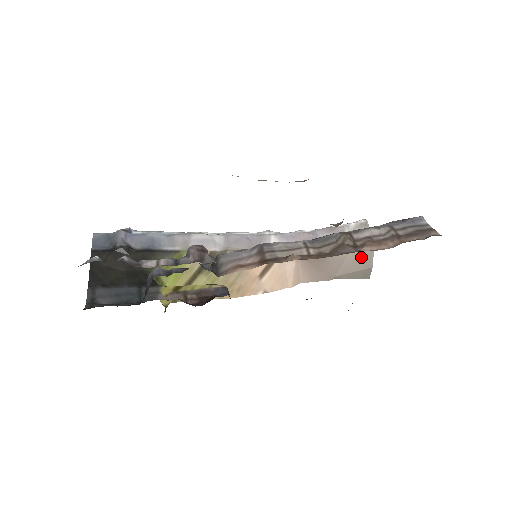
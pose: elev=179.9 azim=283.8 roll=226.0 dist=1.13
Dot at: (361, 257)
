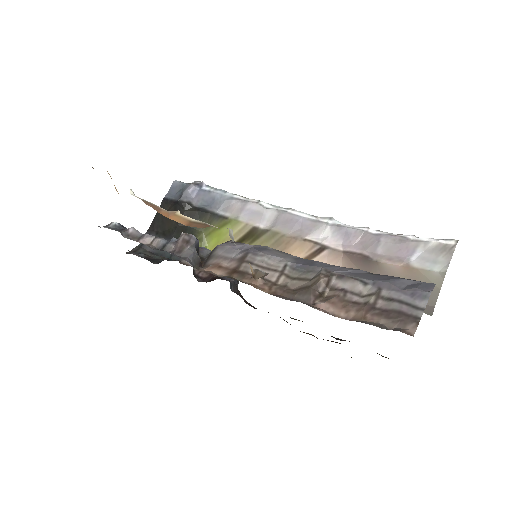
Dot at: occluded
